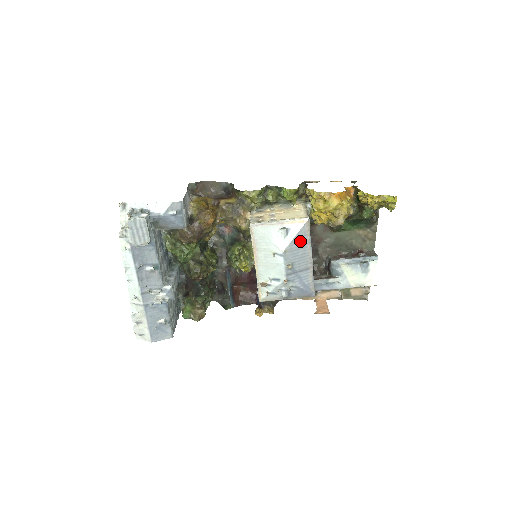
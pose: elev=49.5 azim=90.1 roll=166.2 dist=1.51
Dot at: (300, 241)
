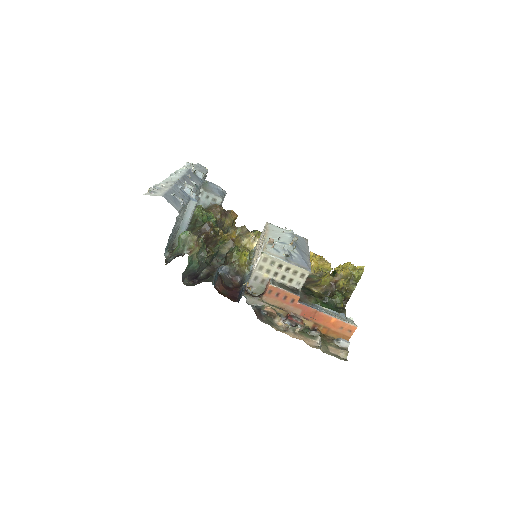
Dot at: (302, 241)
